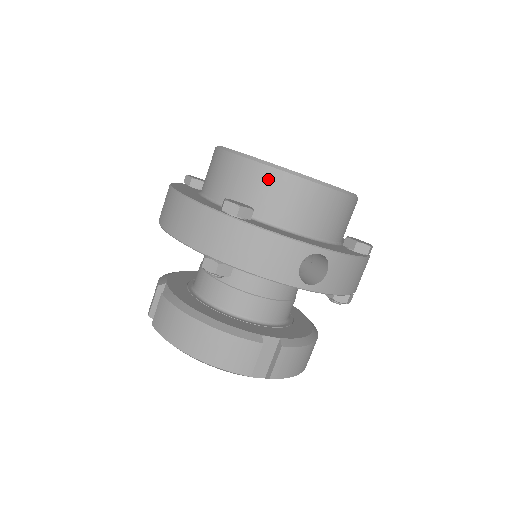
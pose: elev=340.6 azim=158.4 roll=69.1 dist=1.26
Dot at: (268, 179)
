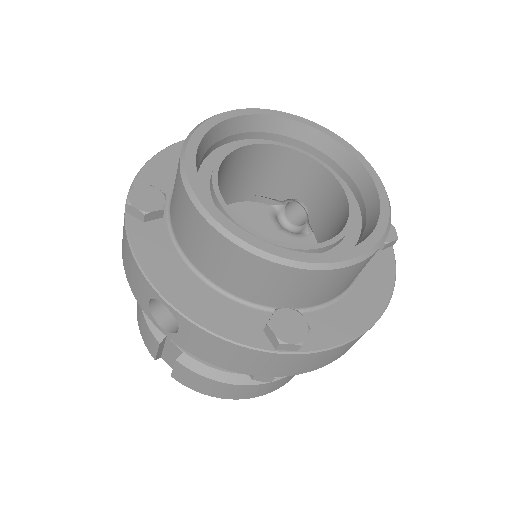
Dot at: (178, 185)
